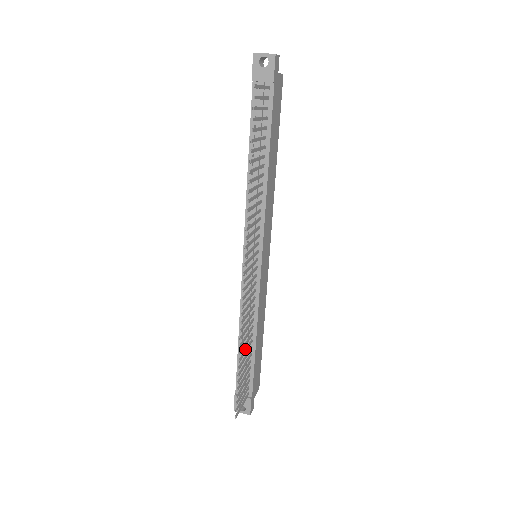
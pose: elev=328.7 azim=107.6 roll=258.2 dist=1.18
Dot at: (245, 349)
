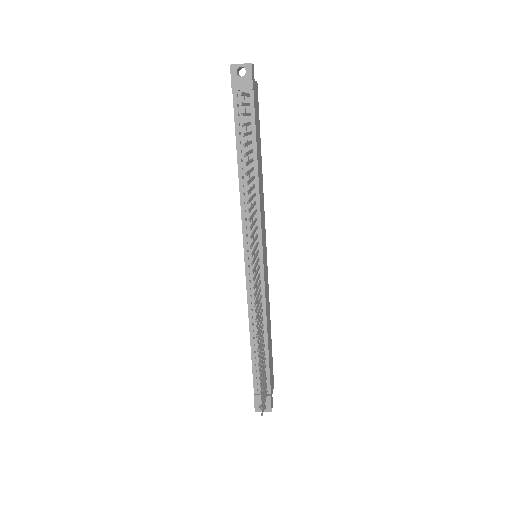
Dot at: (260, 347)
